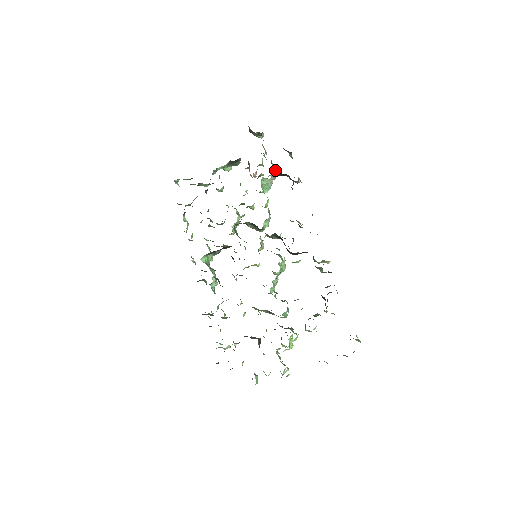
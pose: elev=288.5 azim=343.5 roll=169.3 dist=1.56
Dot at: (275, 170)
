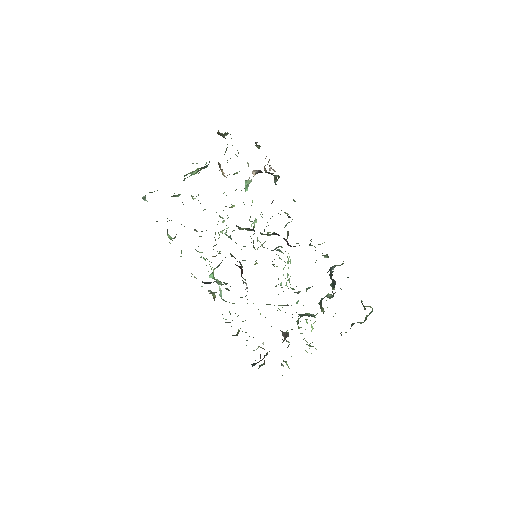
Dot at: (256, 170)
